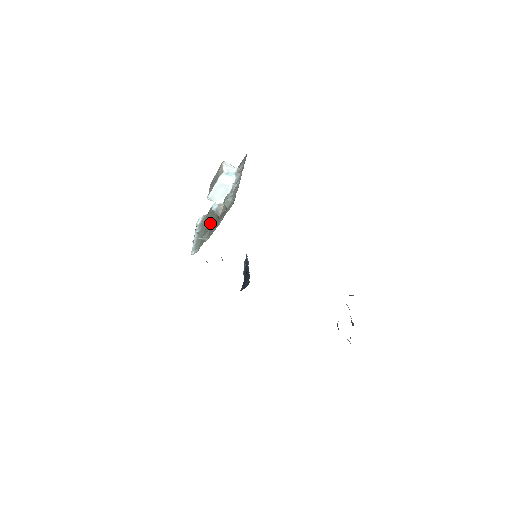
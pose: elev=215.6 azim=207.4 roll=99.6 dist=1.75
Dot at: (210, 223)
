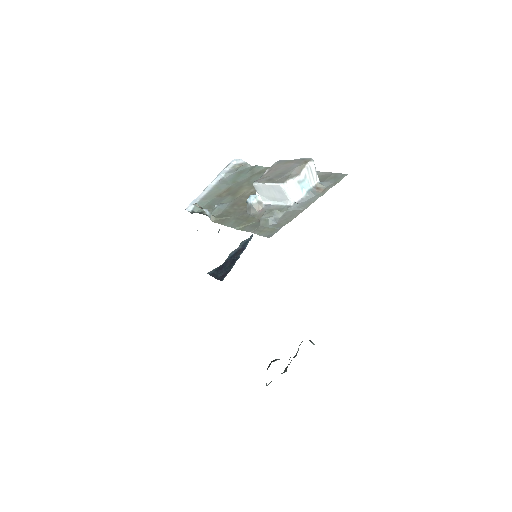
Dot at: (238, 193)
